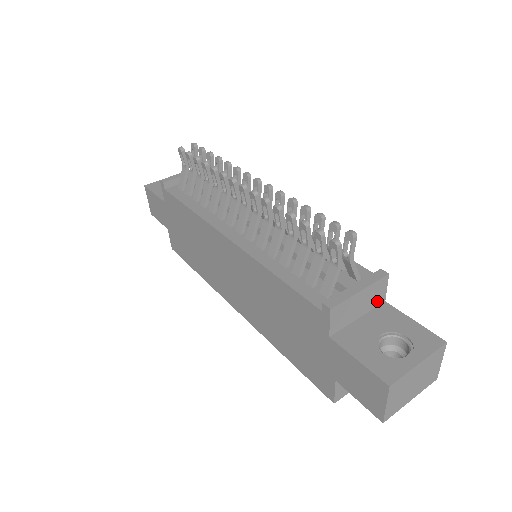
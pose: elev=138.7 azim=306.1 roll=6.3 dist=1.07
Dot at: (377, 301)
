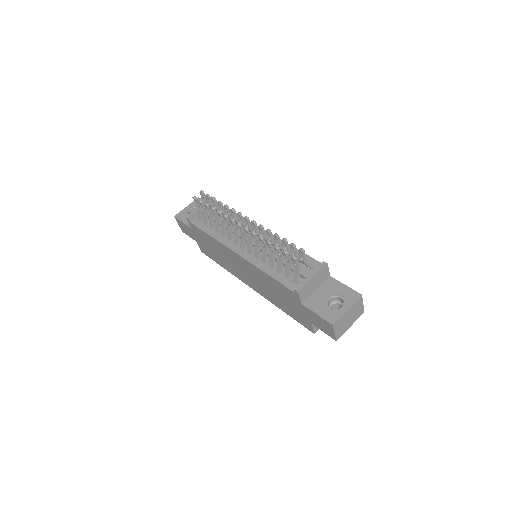
Dot at: (325, 278)
